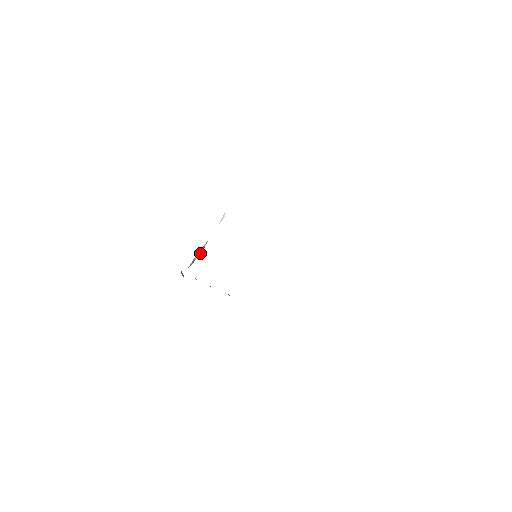
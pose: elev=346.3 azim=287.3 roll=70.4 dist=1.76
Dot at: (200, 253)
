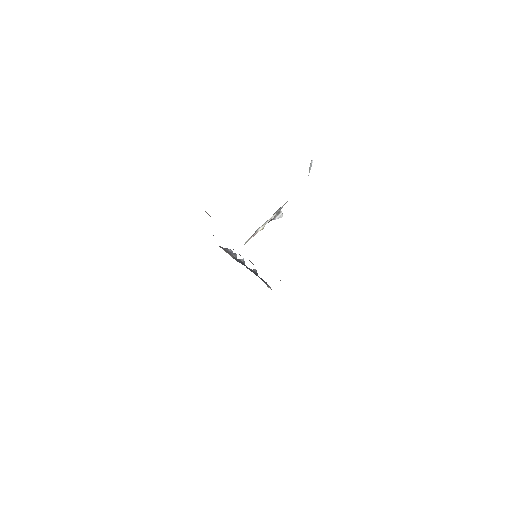
Dot at: (269, 221)
